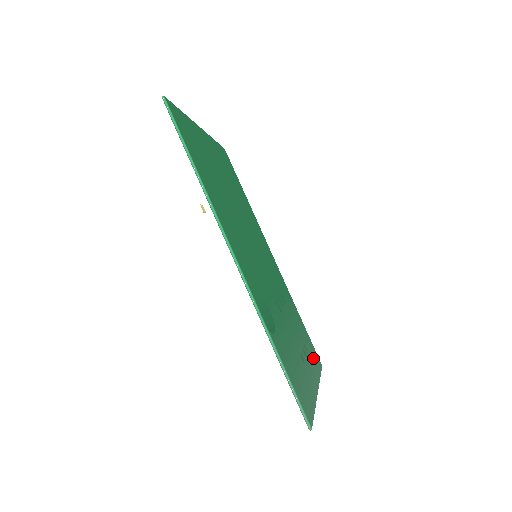
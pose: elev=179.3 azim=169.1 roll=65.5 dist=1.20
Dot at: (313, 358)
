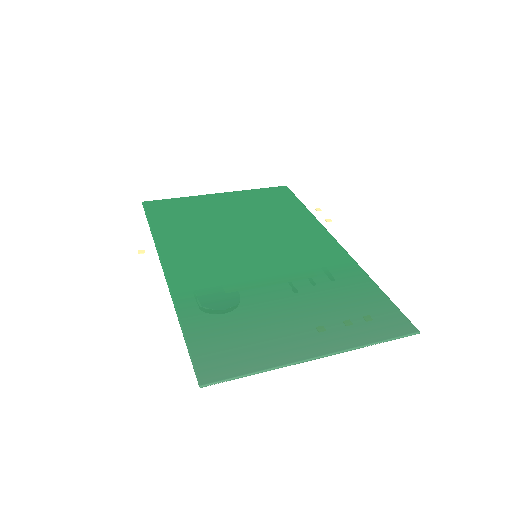
Dot at: (367, 325)
